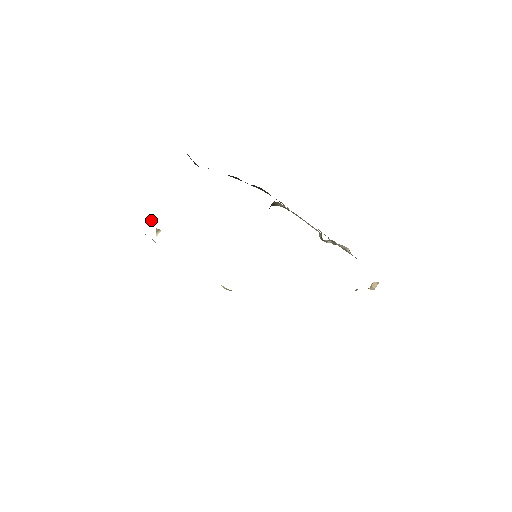
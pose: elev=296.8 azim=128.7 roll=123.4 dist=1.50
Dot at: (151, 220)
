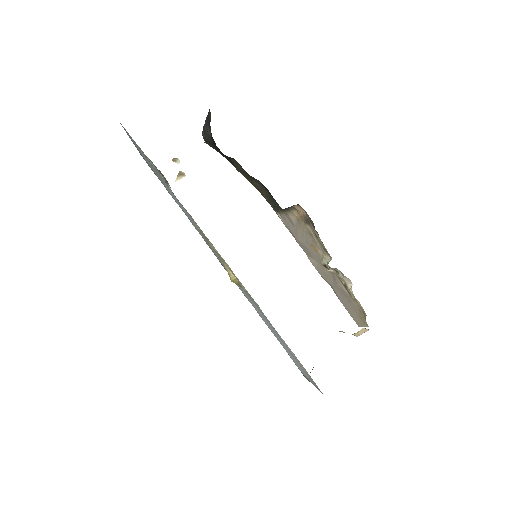
Dot at: (176, 158)
